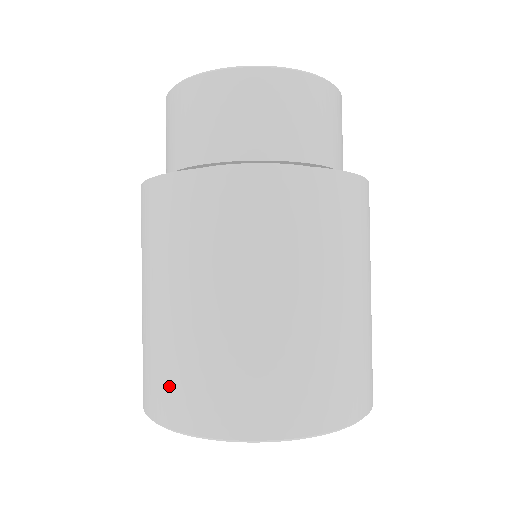
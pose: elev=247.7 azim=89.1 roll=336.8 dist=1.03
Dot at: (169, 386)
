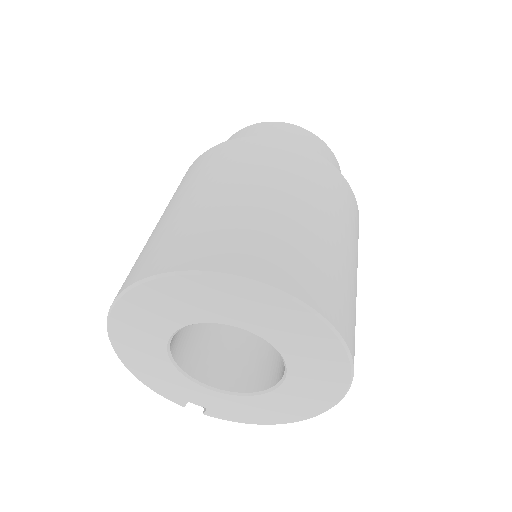
Dot at: (188, 241)
